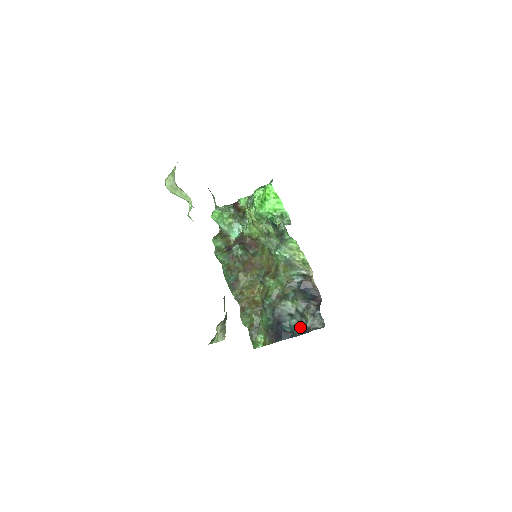
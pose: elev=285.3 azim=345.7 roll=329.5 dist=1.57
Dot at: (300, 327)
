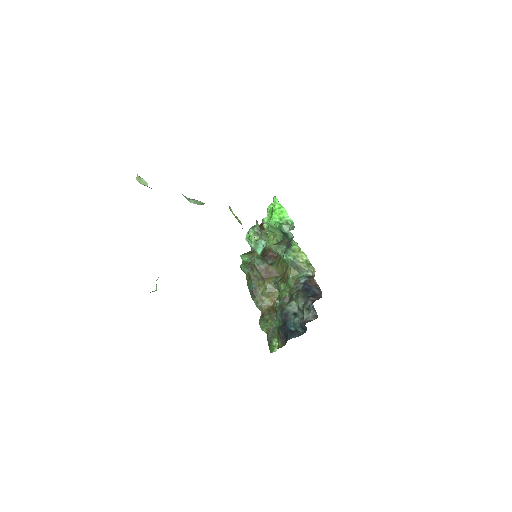
Dot at: (301, 324)
